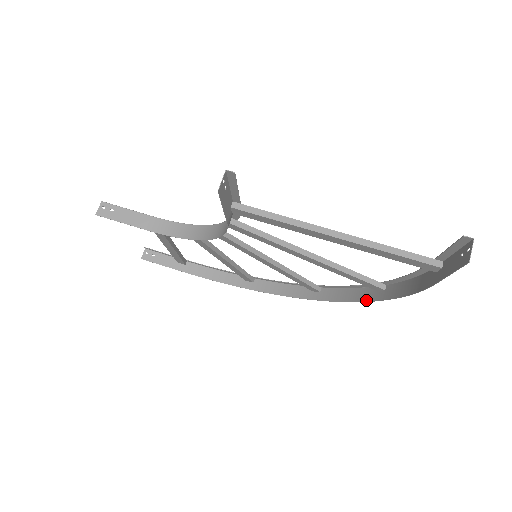
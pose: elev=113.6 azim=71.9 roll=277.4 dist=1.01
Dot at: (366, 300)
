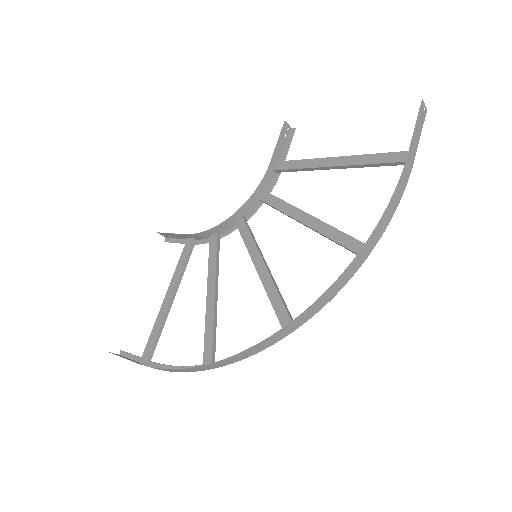
Dot at: (348, 266)
